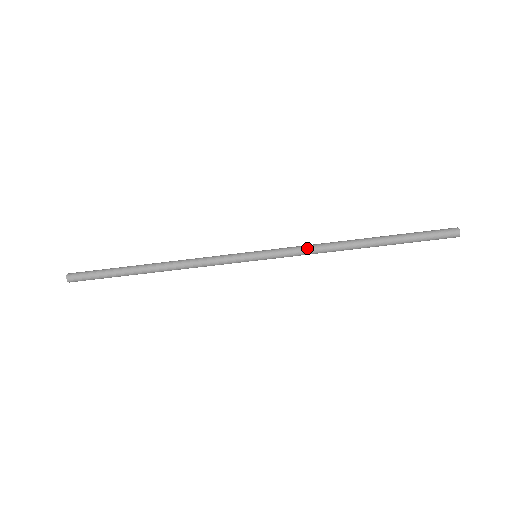
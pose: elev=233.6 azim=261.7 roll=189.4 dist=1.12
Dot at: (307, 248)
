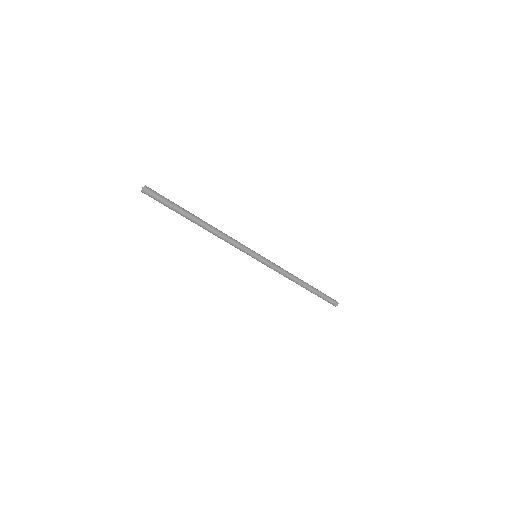
Dot at: (282, 269)
